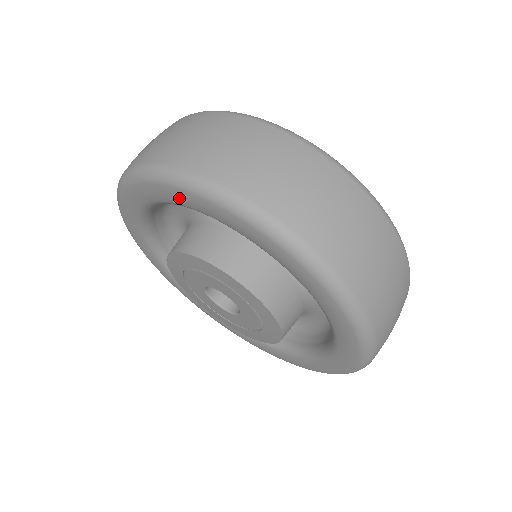
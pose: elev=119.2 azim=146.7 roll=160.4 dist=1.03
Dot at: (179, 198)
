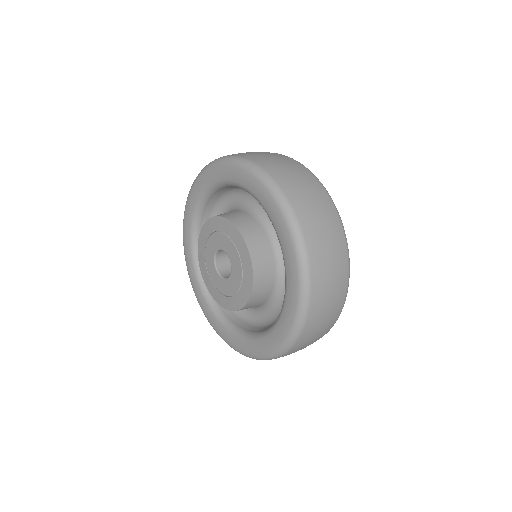
Dot at: (206, 179)
